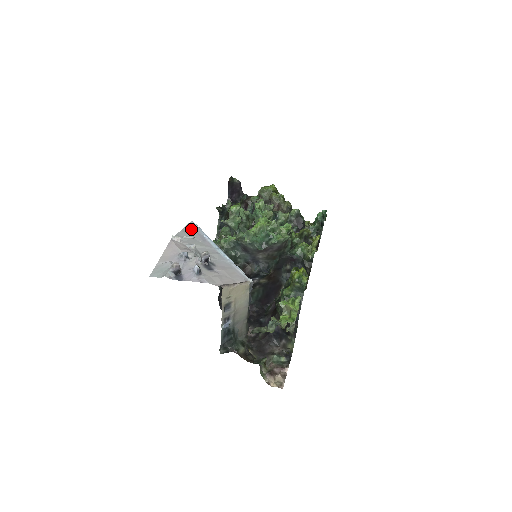
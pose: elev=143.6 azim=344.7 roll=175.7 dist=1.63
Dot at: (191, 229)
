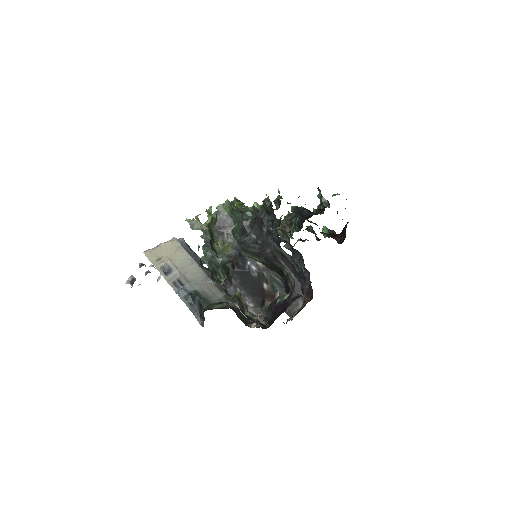
Dot at: occluded
